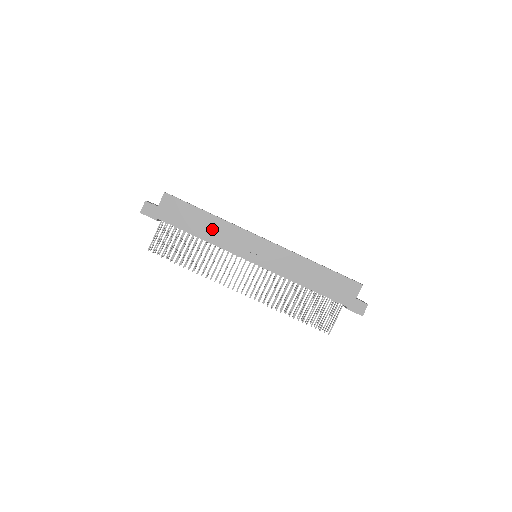
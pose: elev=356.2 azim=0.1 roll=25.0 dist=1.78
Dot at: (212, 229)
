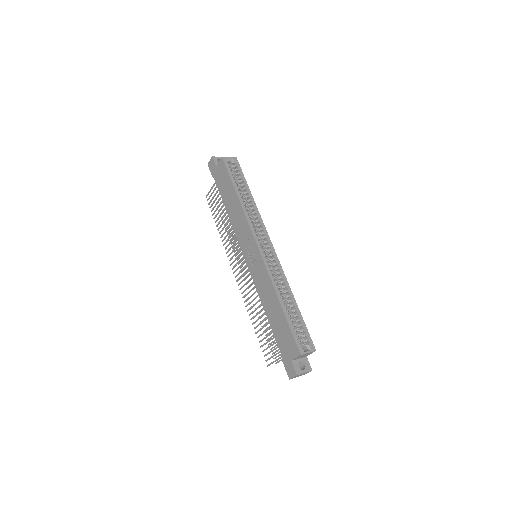
Dot at: (235, 210)
